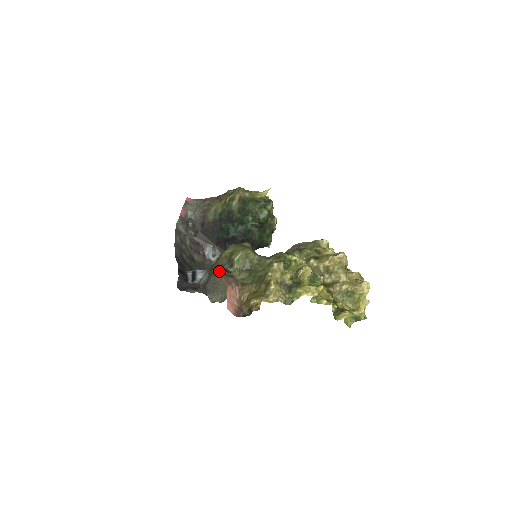
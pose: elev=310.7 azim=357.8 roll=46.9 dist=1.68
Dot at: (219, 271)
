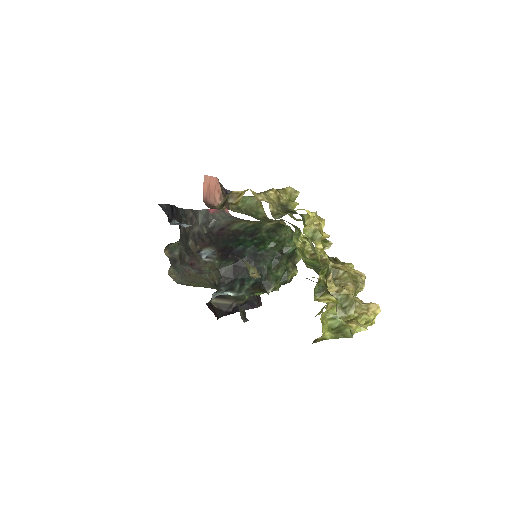
Dot at: (200, 270)
